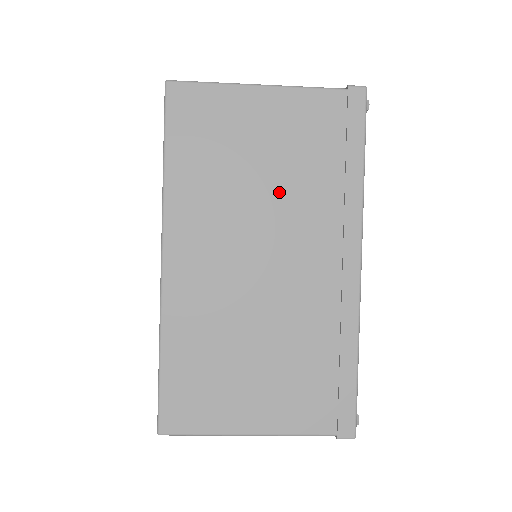
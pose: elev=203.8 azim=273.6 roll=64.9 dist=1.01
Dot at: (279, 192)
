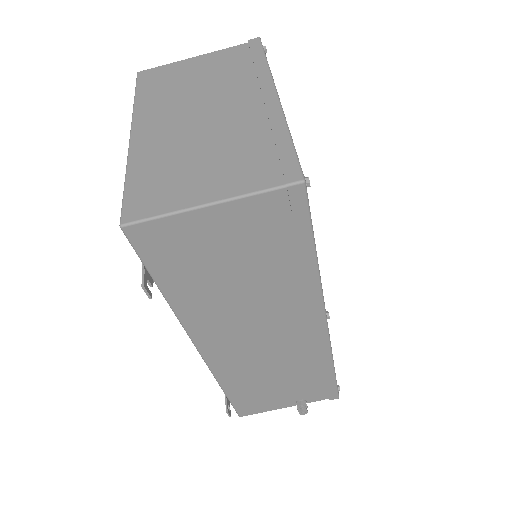
Dot at: (211, 86)
